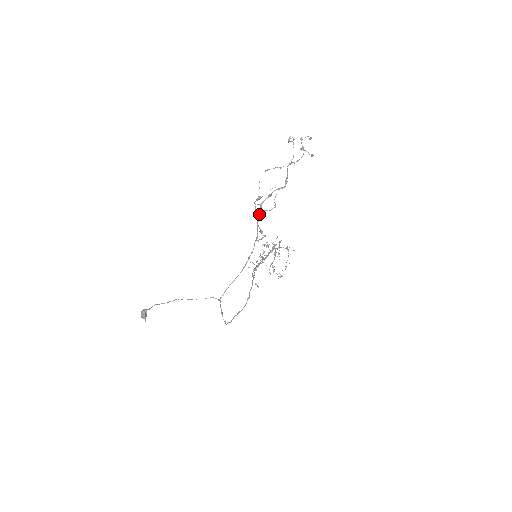
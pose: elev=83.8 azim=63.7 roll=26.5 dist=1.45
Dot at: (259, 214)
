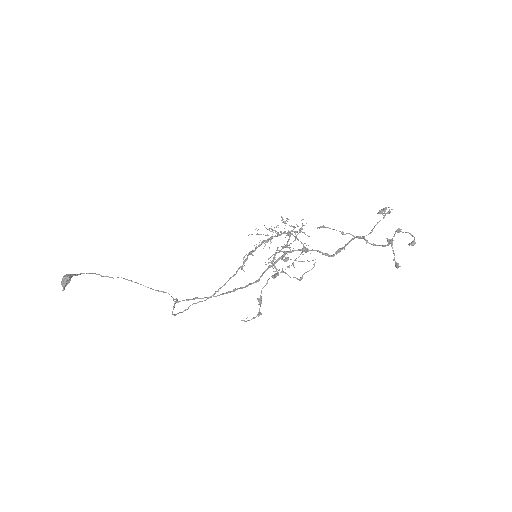
Dot at: (276, 261)
